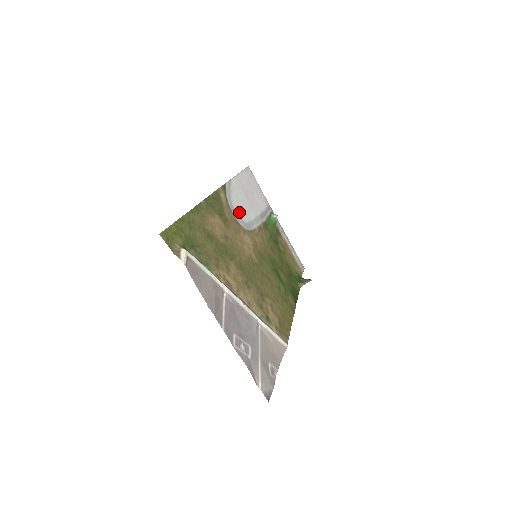
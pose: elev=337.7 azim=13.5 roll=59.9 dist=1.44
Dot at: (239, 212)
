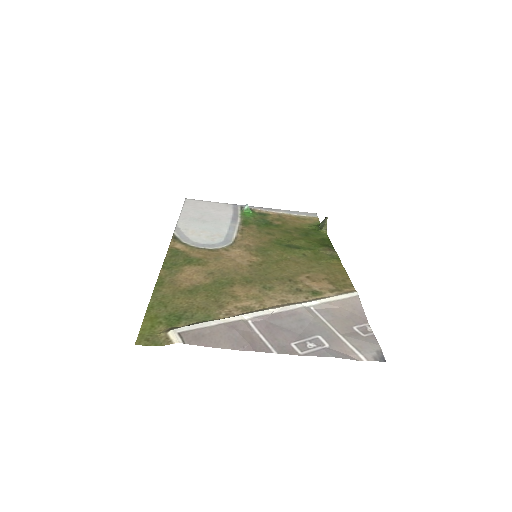
Dot at: (208, 241)
